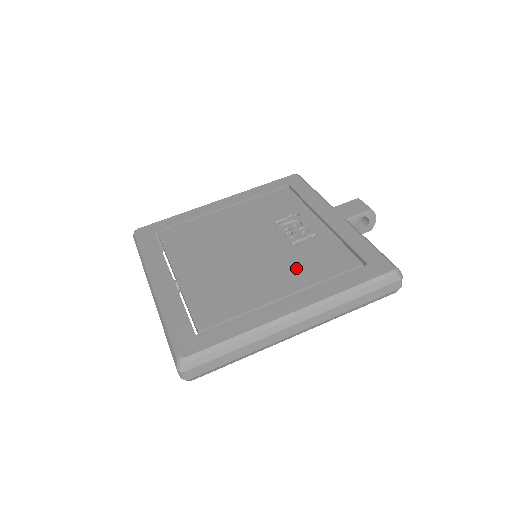
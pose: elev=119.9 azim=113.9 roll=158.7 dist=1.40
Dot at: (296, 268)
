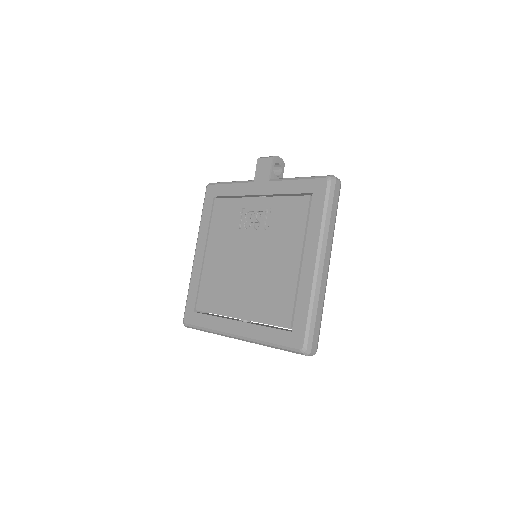
Dot at: (285, 239)
